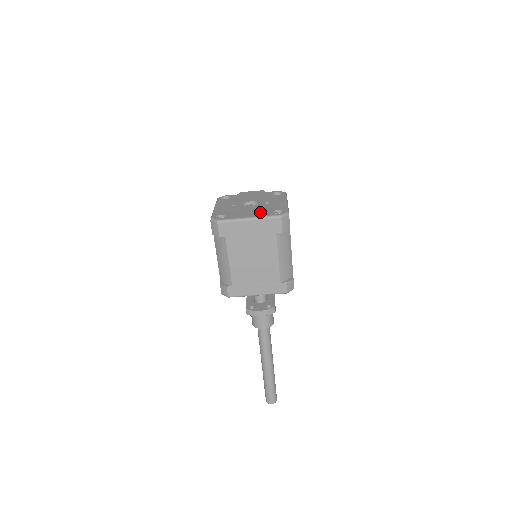
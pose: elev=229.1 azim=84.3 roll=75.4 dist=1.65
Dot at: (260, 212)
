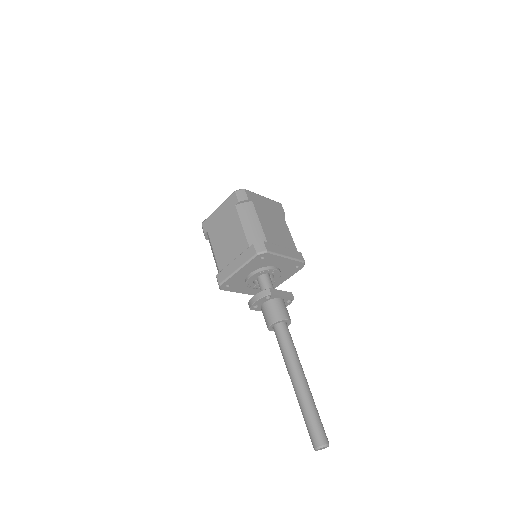
Dot at: occluded
